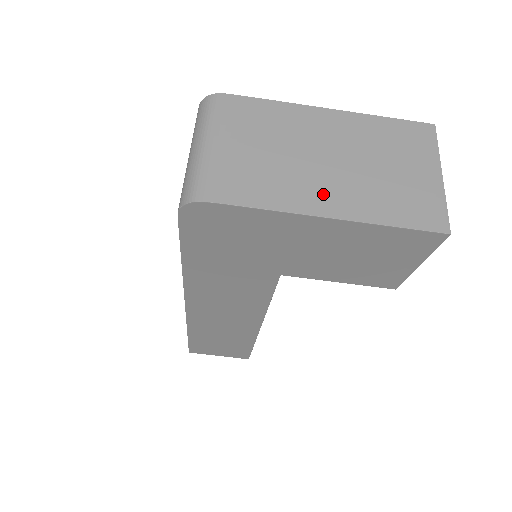
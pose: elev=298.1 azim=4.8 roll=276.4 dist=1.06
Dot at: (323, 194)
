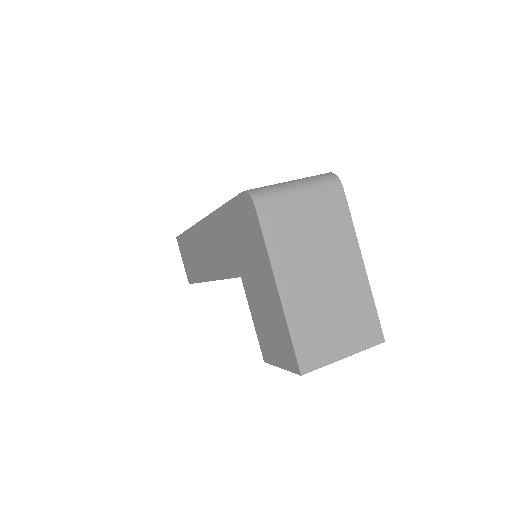
Dot at: (294, 280)
